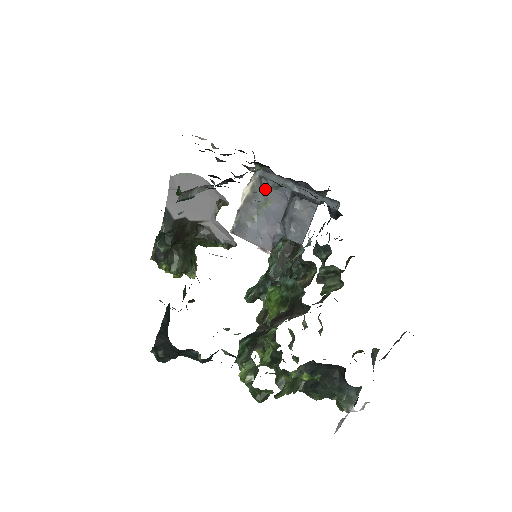
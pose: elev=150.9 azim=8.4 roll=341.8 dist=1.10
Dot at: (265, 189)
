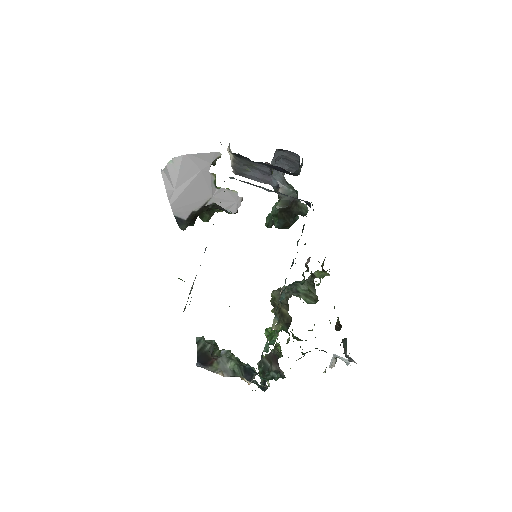
Dot at: (245, 160)
